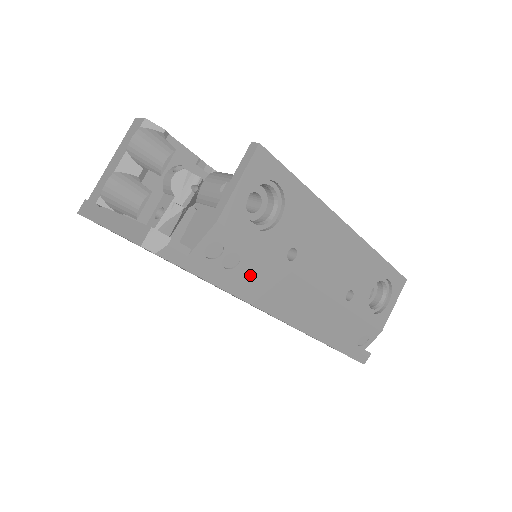
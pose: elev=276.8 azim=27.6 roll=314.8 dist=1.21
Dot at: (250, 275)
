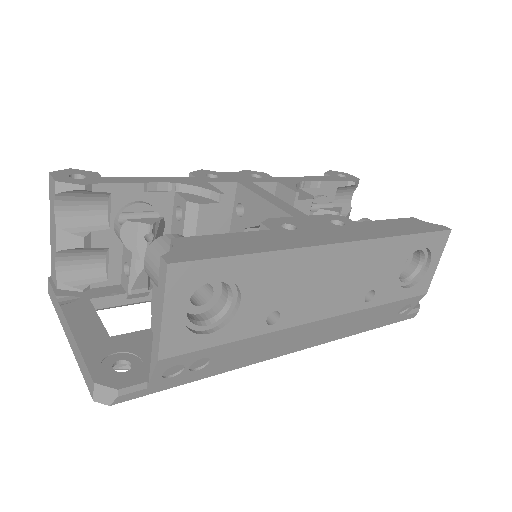
Dot at: (230, 357)
